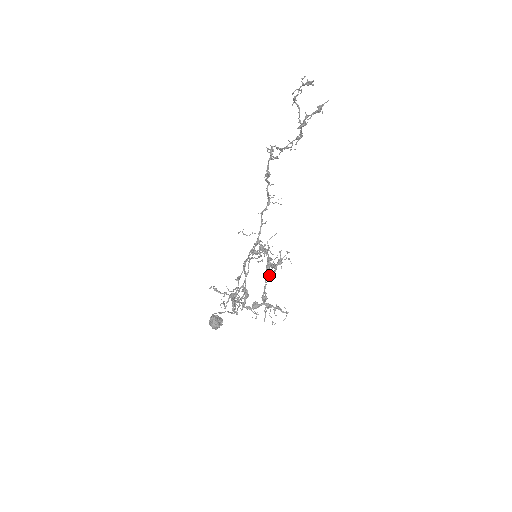
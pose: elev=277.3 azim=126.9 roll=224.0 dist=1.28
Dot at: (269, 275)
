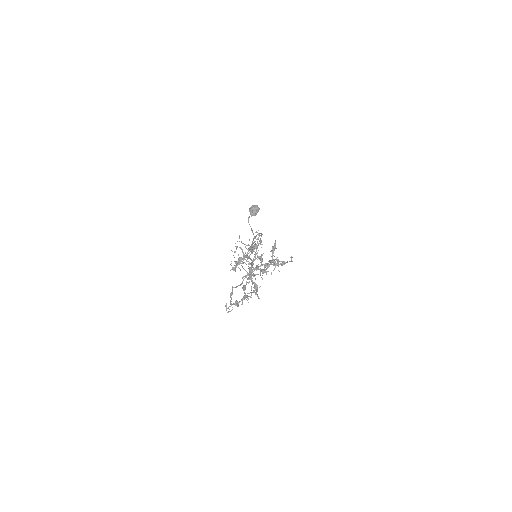
Dot at: occluded
